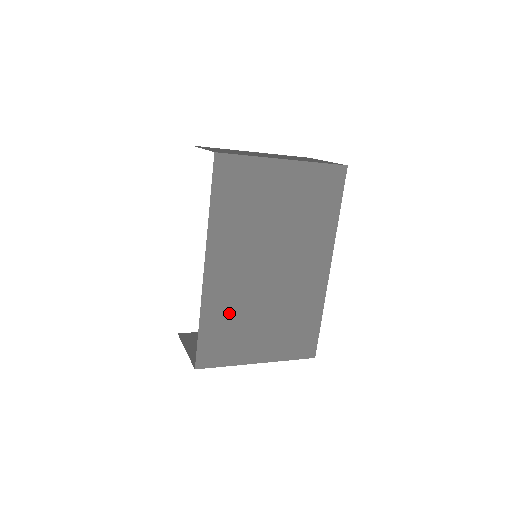
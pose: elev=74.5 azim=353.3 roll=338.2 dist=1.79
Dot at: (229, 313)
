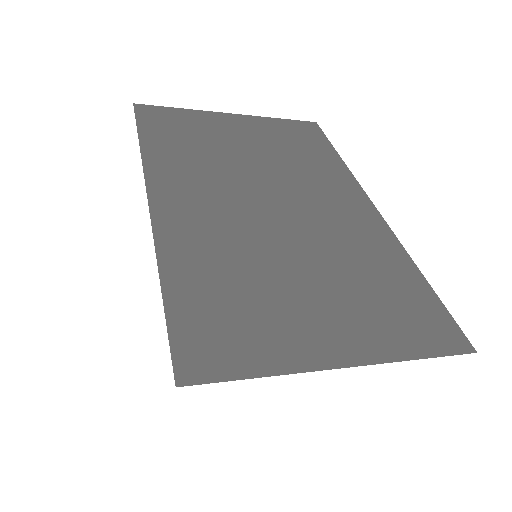
Dot at: (223, 265)
